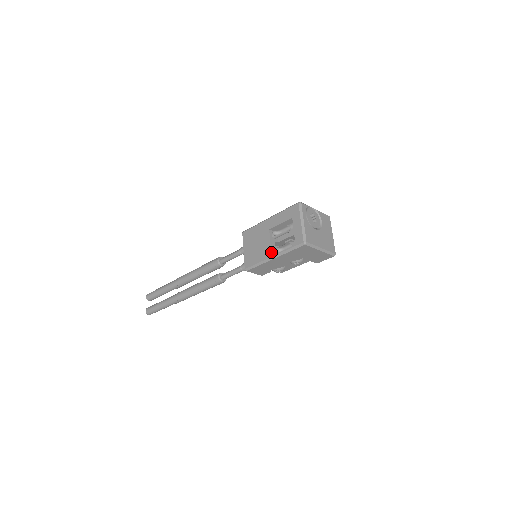
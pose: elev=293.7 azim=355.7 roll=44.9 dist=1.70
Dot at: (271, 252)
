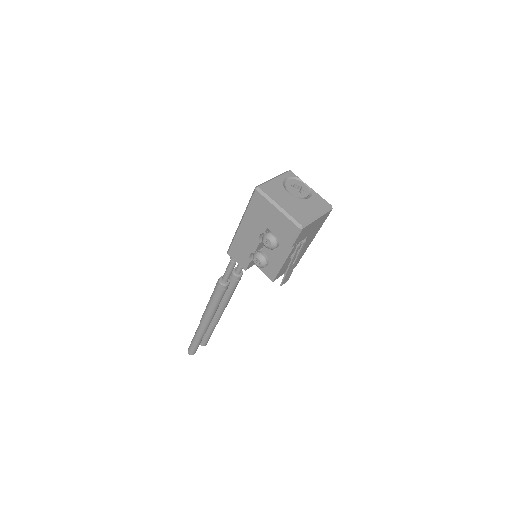
Dot at: occluded
